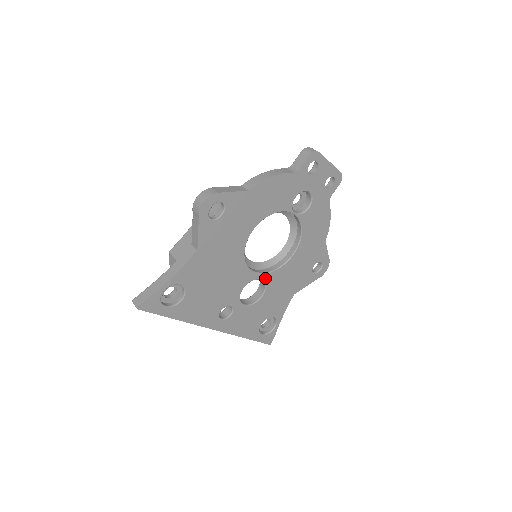
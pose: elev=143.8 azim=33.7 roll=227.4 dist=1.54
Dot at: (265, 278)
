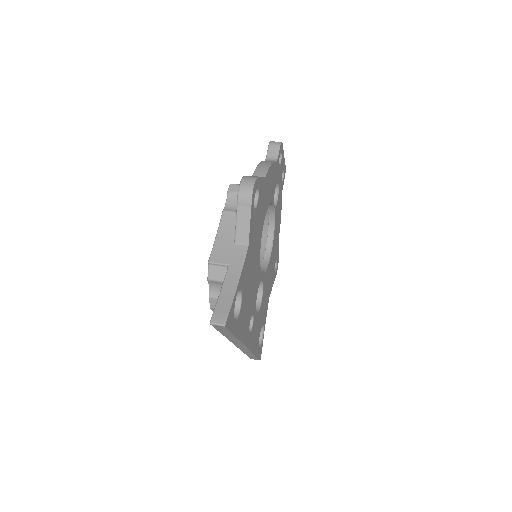
Dot at: (263, 279)
